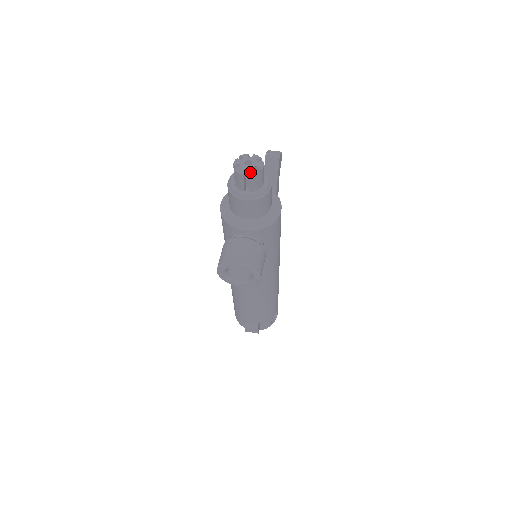
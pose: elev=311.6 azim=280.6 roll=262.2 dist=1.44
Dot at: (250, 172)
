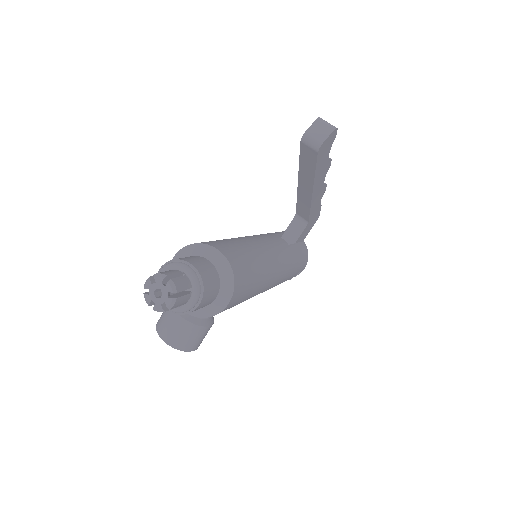
Dot at: (155, 309)
